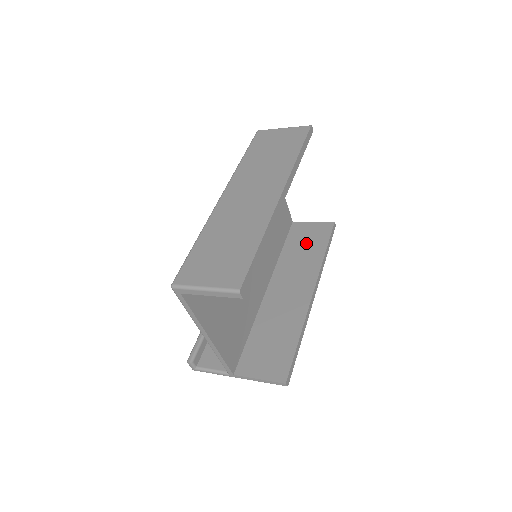
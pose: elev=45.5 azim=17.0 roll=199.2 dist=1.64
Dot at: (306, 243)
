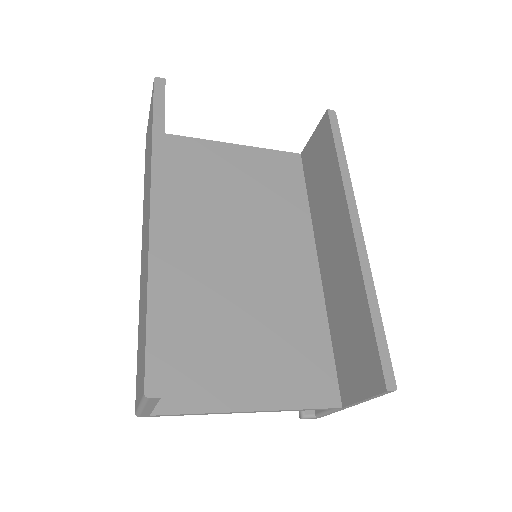
Dot at: (319, 168)
